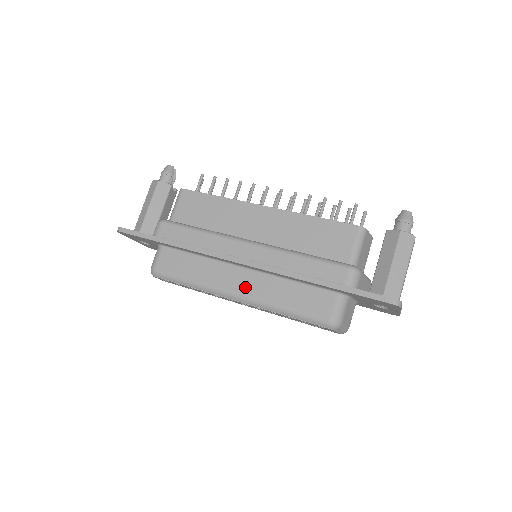
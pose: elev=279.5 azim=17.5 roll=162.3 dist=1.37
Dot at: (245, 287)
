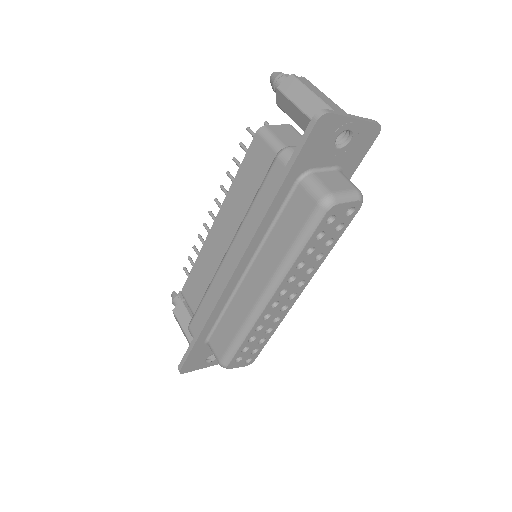
Dot at: (261, 281)
